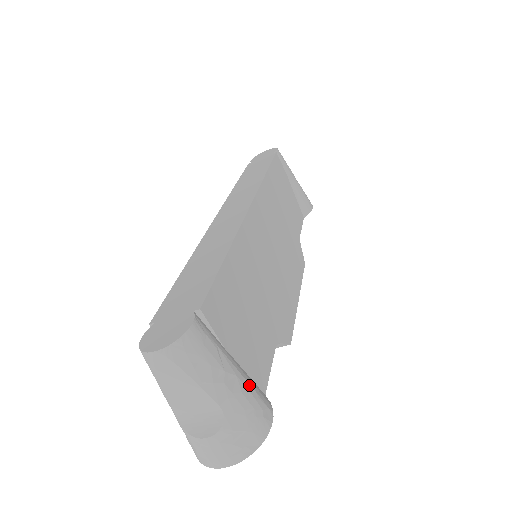
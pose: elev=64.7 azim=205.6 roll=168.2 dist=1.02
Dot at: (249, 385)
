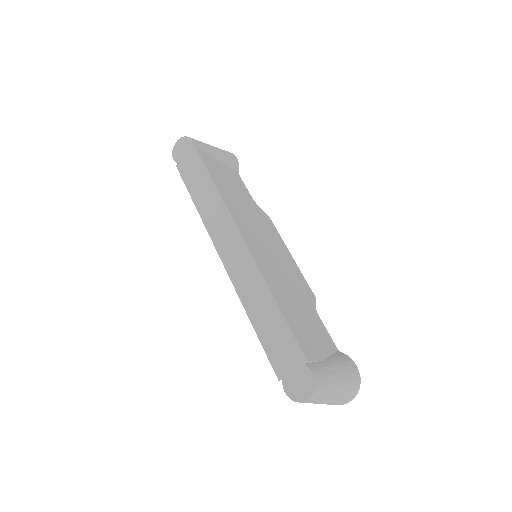
Dot at: (341, 364)
